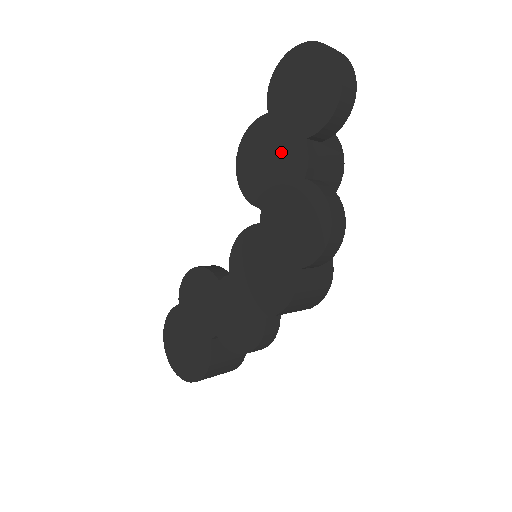
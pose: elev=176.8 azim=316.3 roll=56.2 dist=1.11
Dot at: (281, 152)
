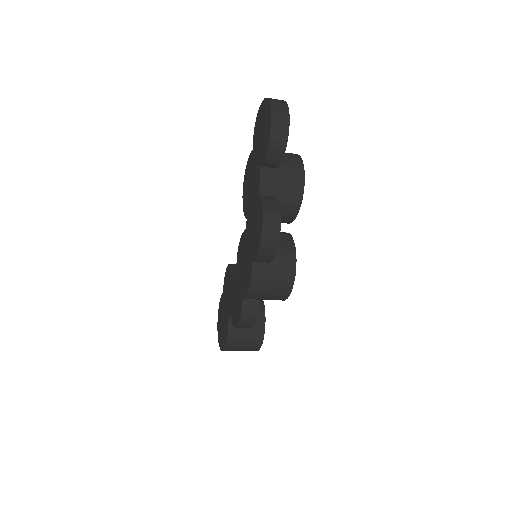
Dot at: (254, 177)
